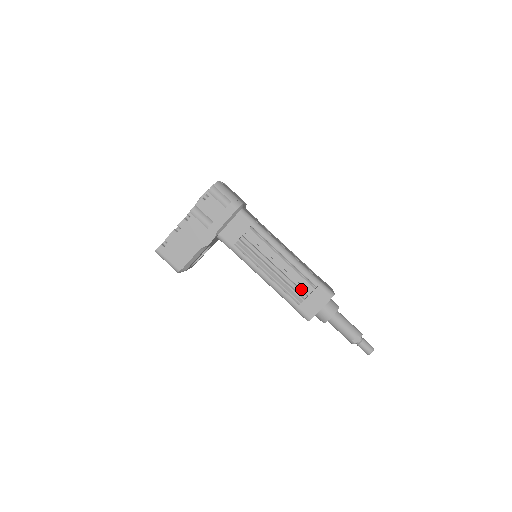
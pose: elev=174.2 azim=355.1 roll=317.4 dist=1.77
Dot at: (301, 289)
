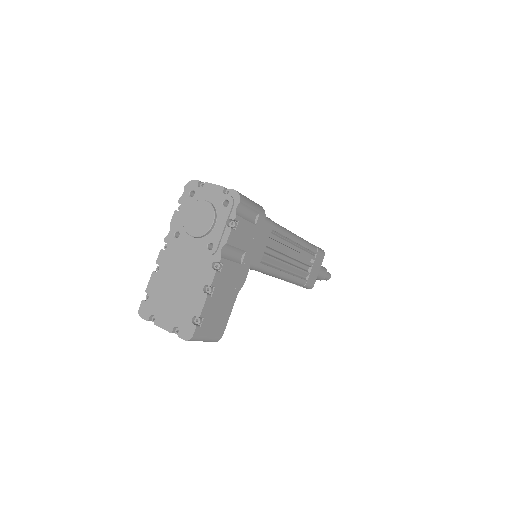
Dot at: (308, 265)
